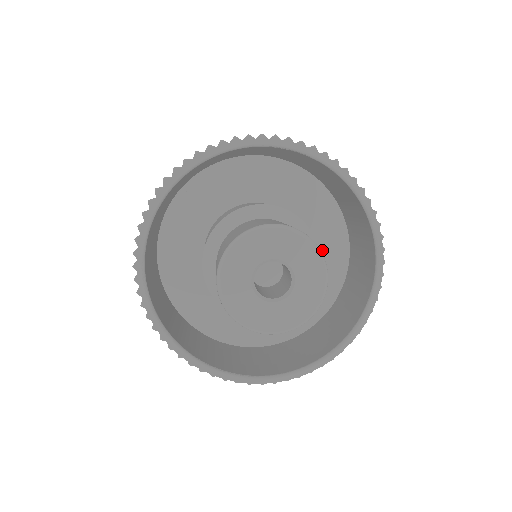
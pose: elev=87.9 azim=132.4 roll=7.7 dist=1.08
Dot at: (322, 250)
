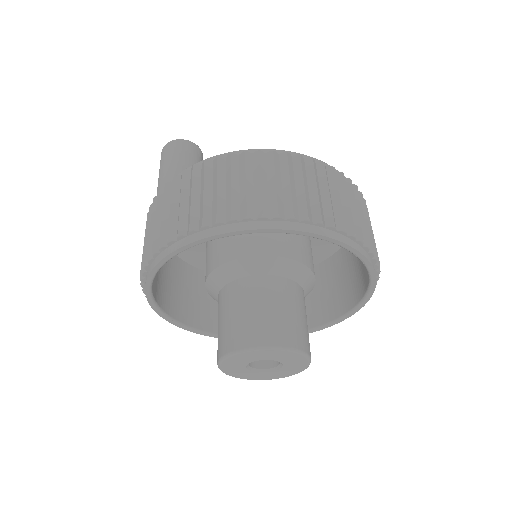
Dot at: occluded
